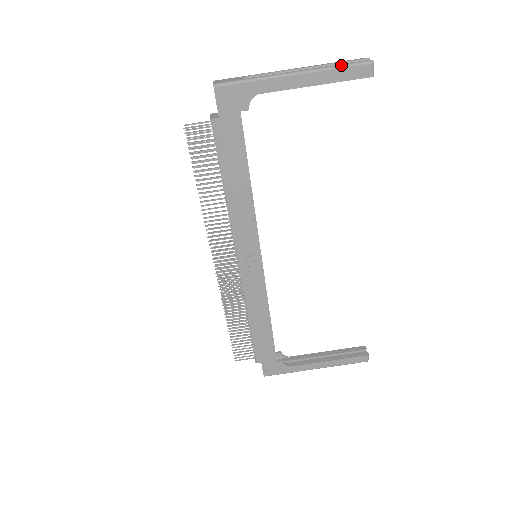
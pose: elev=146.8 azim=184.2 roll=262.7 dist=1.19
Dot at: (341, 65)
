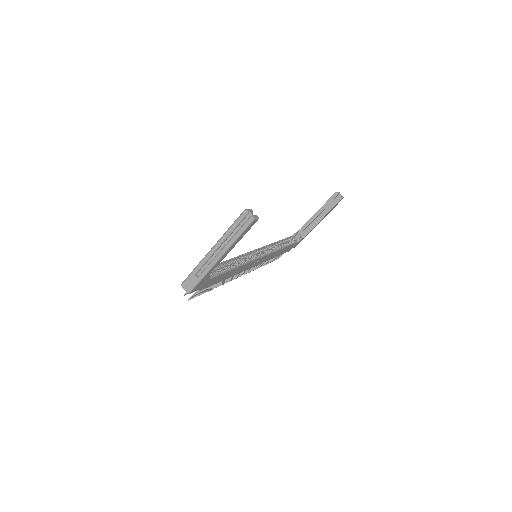
Dot at: (239, 236)
